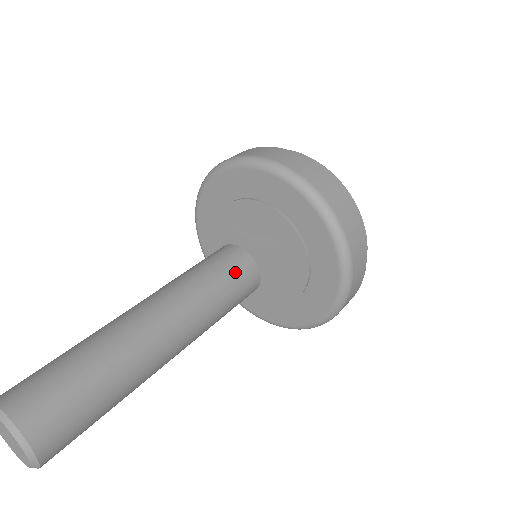
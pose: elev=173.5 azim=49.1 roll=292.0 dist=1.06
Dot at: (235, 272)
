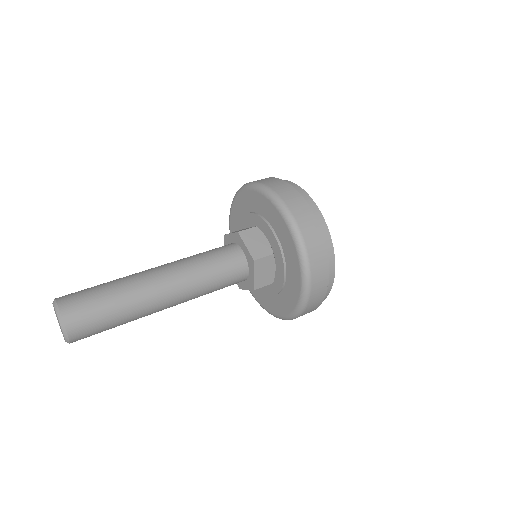
Dot at: (220, 251)
